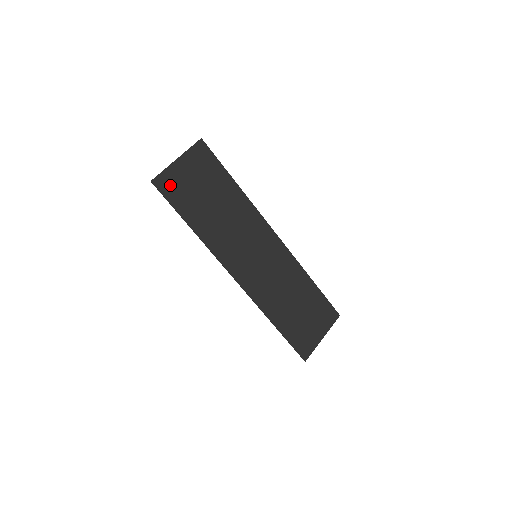
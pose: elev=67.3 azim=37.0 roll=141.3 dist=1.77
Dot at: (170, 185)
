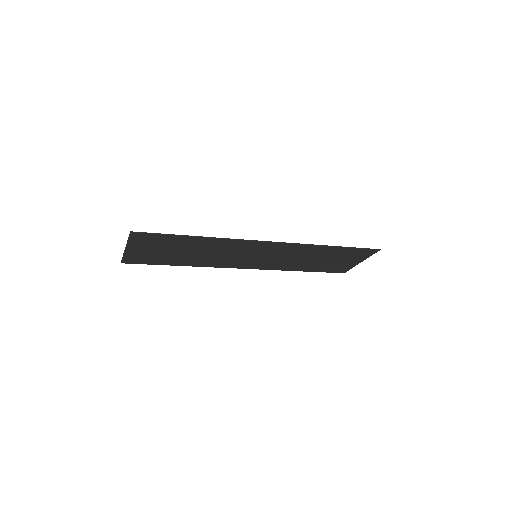
Dot at: (138, 259)
